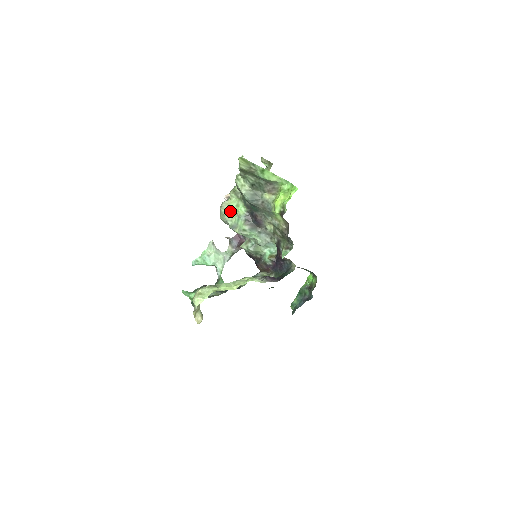
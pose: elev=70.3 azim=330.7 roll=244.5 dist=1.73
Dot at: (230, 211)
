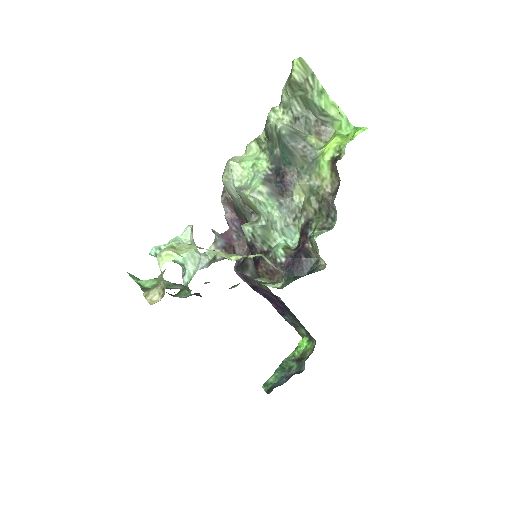
Dot at: (243, 166)
